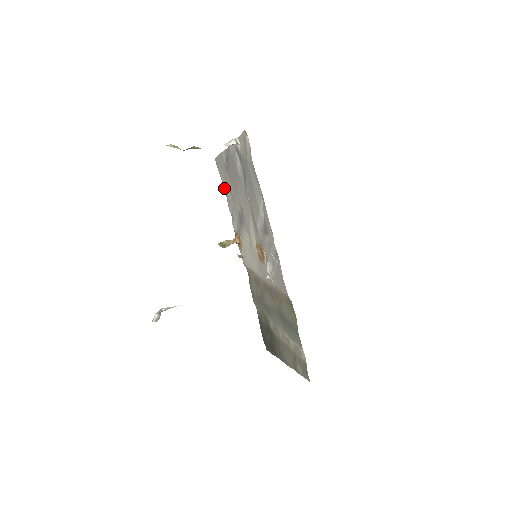
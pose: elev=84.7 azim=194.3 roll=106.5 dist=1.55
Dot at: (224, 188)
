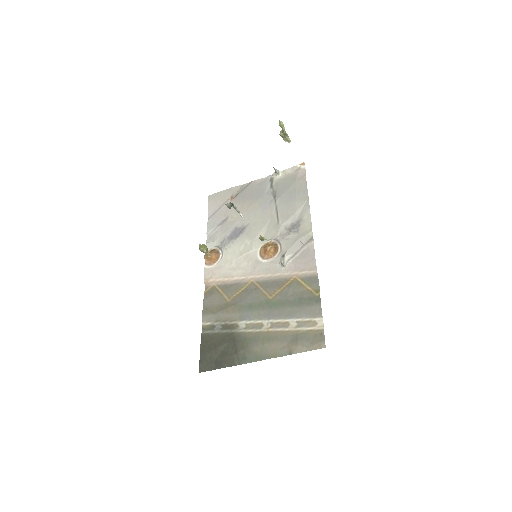
Dot at: (209, 217)
